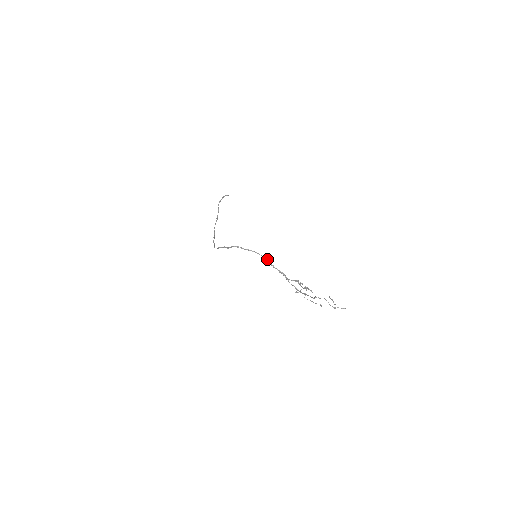
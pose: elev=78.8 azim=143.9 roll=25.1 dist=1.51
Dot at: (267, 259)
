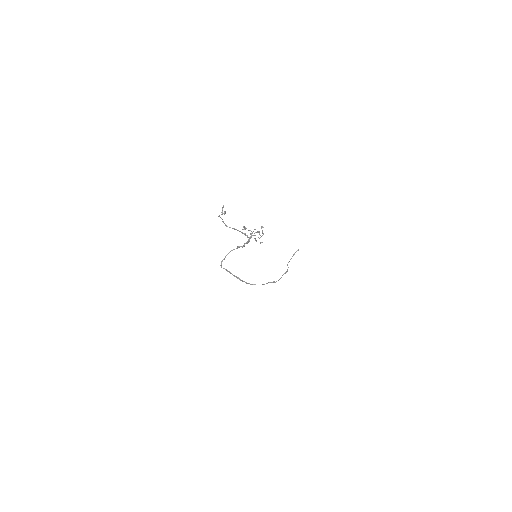
Dot at: (238, 247)
